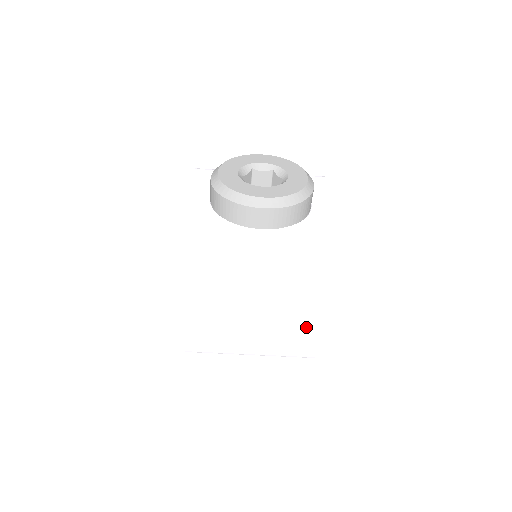
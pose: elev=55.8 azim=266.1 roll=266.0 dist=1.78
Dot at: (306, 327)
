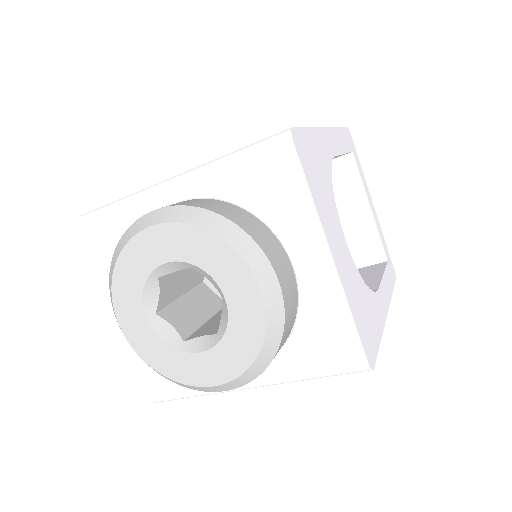
Dot at: occluded
